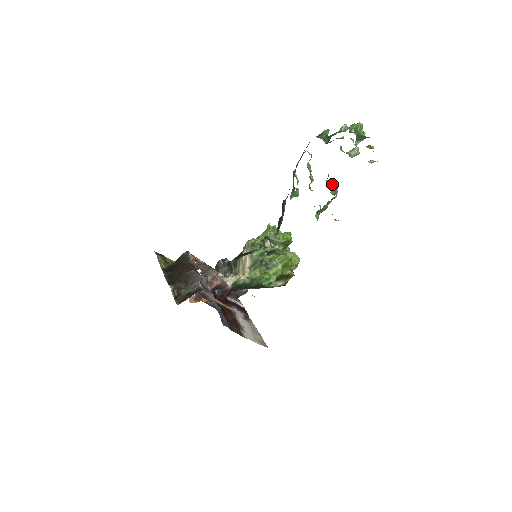
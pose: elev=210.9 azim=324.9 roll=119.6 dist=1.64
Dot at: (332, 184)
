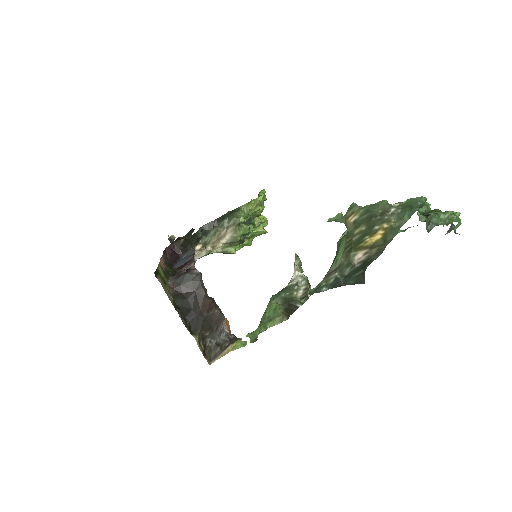
Dot at: occluded
